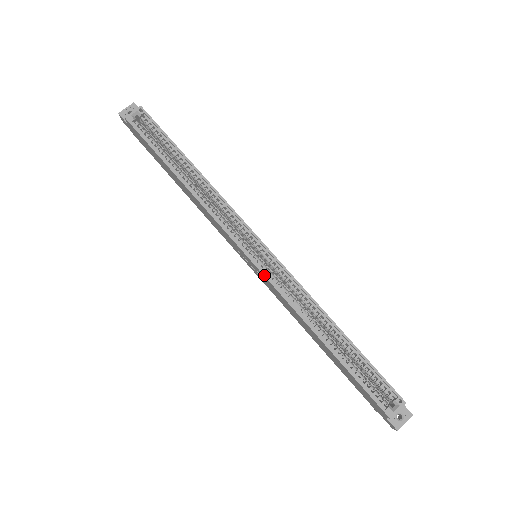
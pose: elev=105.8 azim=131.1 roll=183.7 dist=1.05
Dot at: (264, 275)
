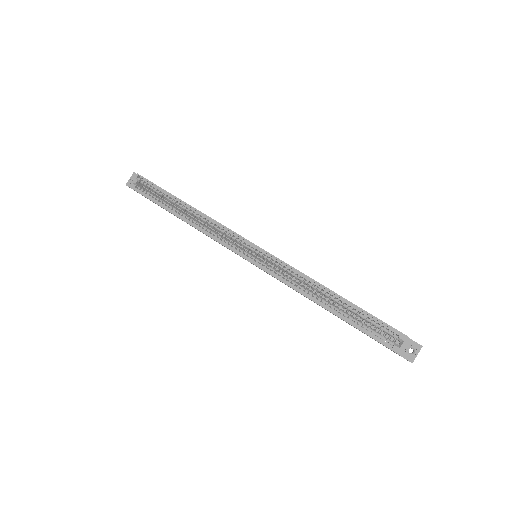
Dot at: (262, 269)
